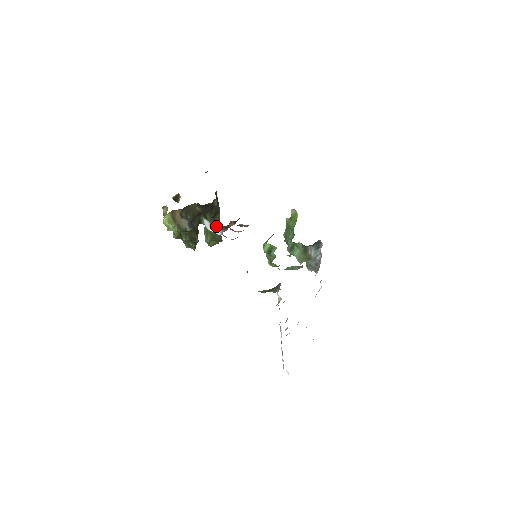
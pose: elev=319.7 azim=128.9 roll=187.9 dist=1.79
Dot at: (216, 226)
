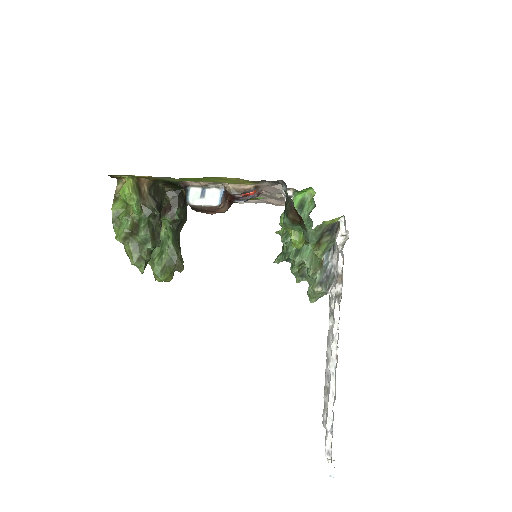
Dot at: (213, 192)
